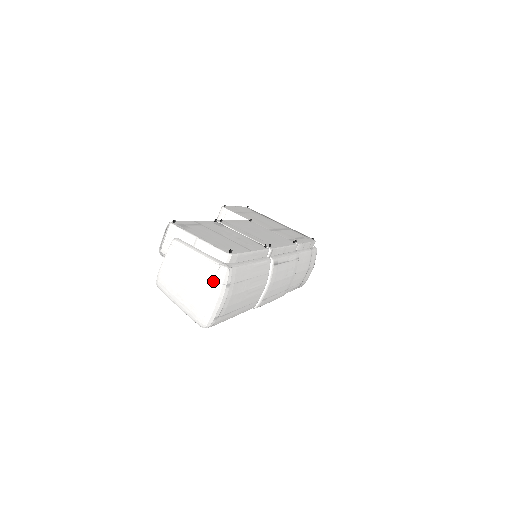
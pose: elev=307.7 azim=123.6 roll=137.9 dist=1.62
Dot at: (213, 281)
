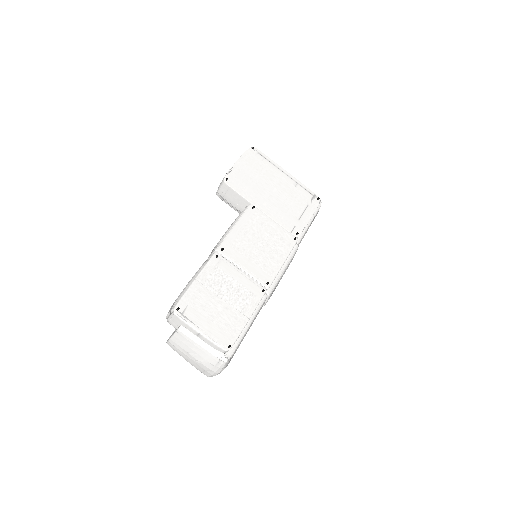
Dot at: (214, 366)
